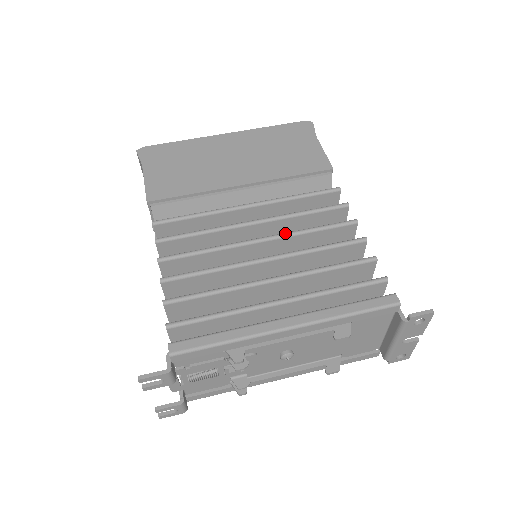
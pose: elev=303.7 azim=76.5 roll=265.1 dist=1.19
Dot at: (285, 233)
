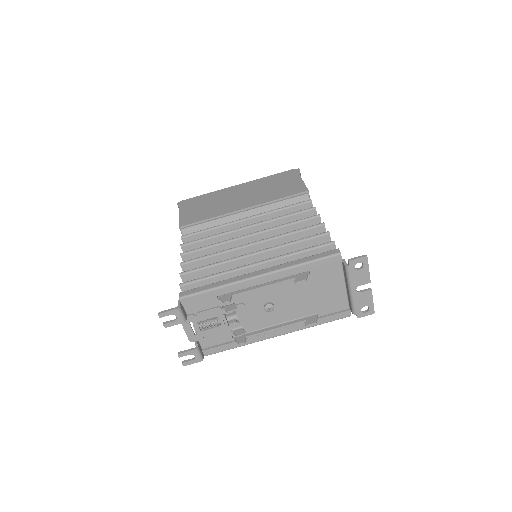
Dot at: occluded
